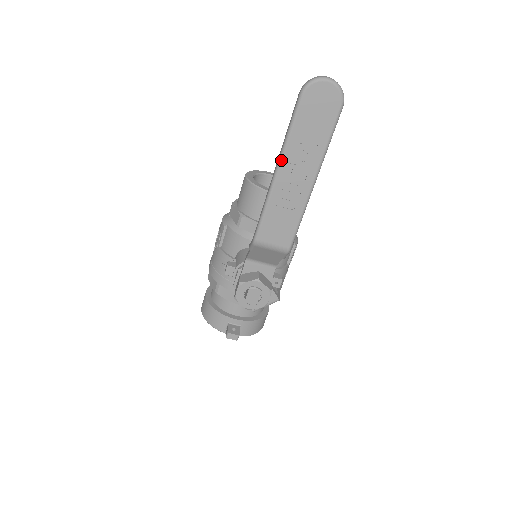
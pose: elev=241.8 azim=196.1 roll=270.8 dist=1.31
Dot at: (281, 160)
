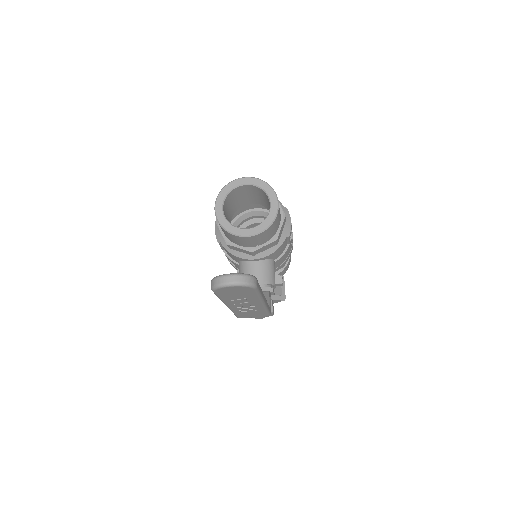
Dot at: (226, 305)
